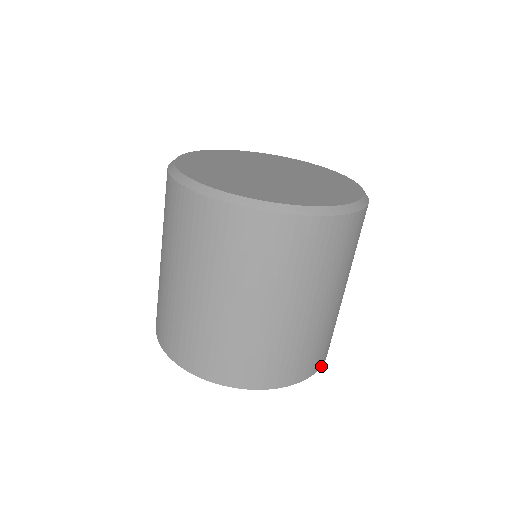
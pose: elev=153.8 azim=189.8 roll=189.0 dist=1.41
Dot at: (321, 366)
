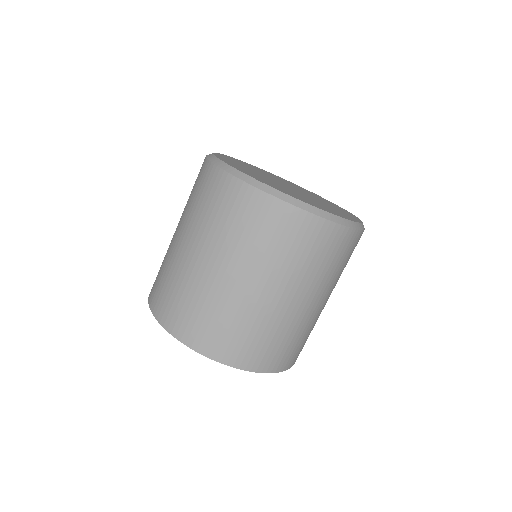
Dot at: (278, 372)
